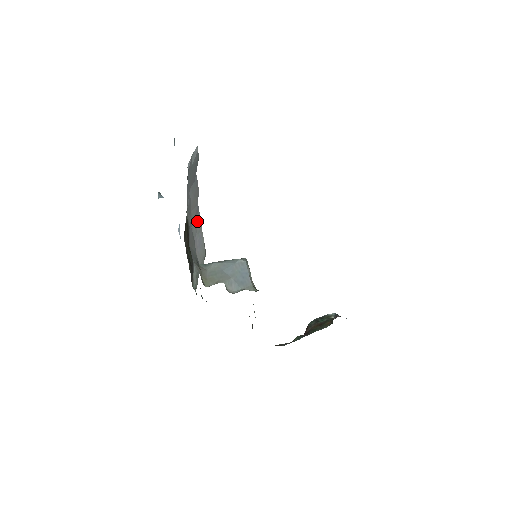
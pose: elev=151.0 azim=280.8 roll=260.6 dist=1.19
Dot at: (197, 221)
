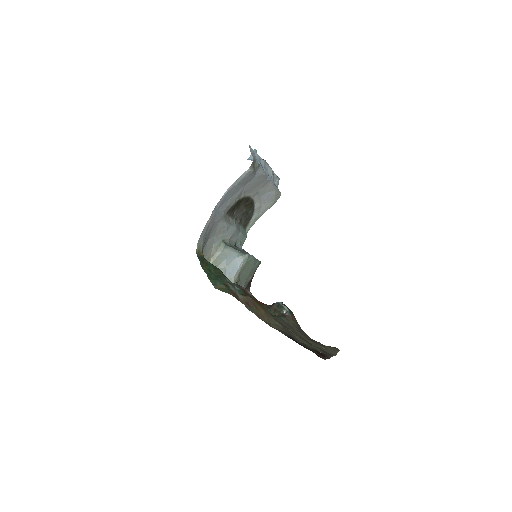
Dot at: (267, 186)
